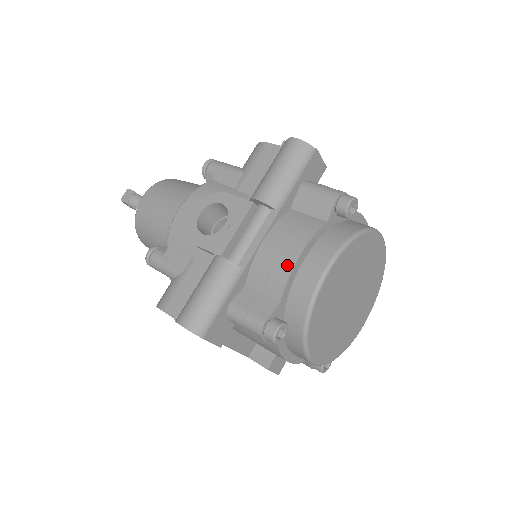
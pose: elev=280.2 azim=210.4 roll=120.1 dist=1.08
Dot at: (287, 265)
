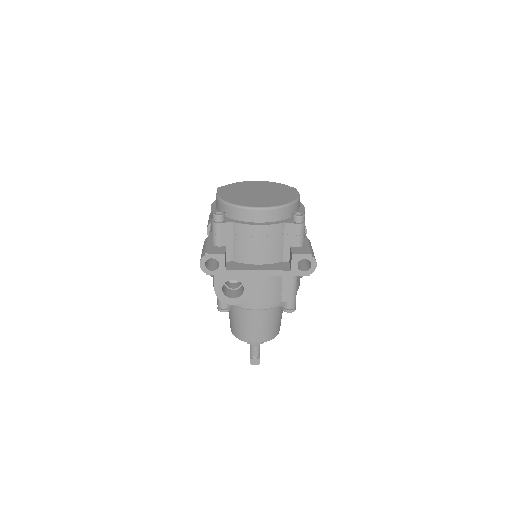
Dot at: occluded
